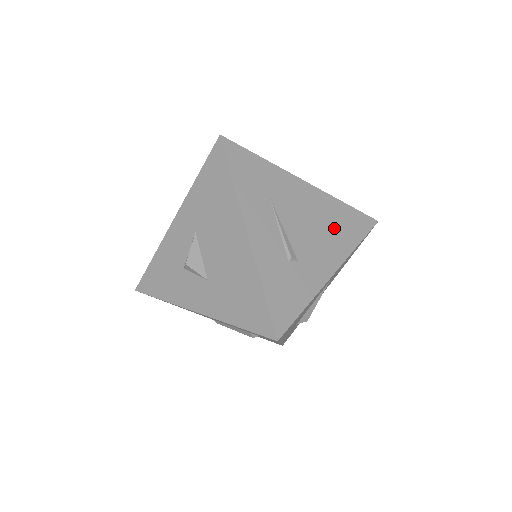
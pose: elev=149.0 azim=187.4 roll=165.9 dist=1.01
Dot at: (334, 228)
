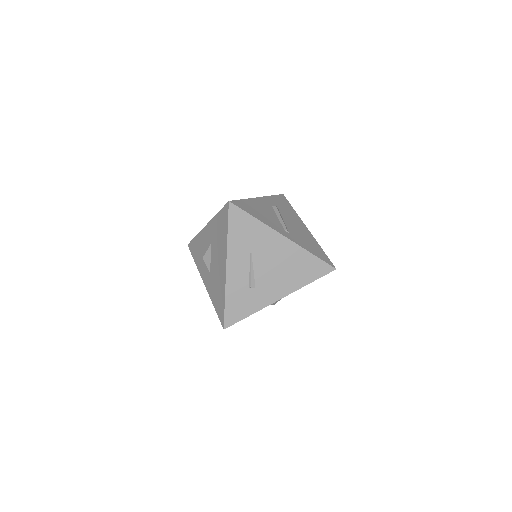
Dot at: (294, 271)
